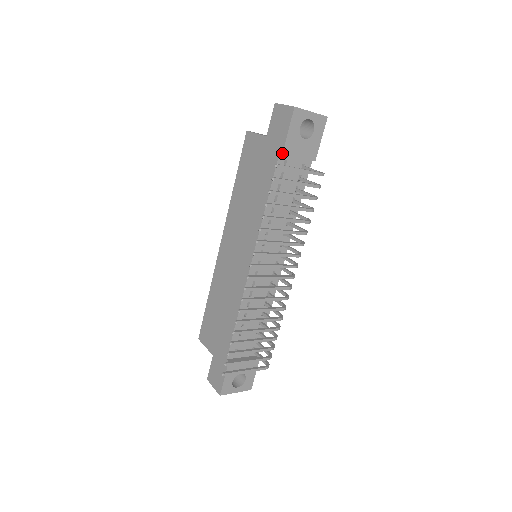
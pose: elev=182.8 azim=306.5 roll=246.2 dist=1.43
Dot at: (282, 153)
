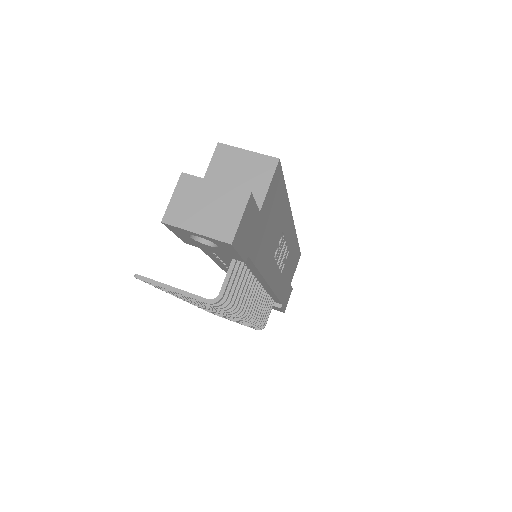
Dot at: (184, 242)
